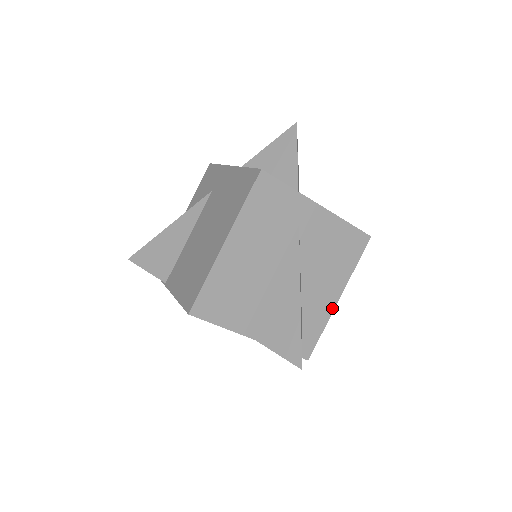
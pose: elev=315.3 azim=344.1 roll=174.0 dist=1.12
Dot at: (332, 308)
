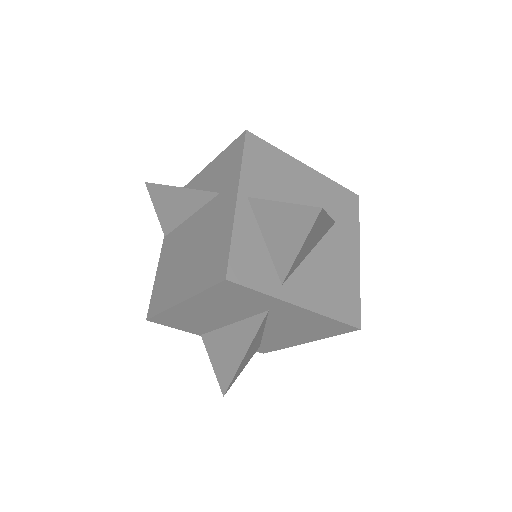
Dot at: (296, 344)
